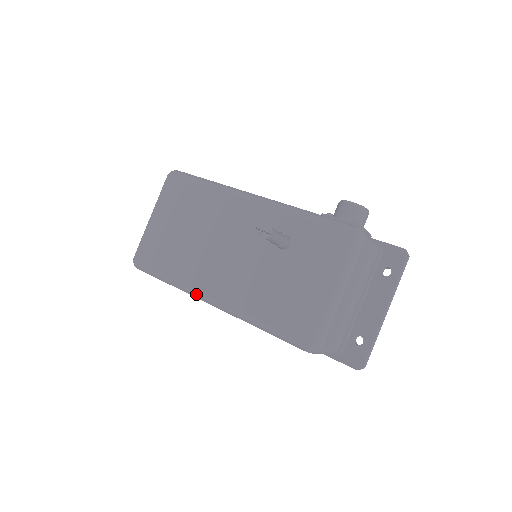
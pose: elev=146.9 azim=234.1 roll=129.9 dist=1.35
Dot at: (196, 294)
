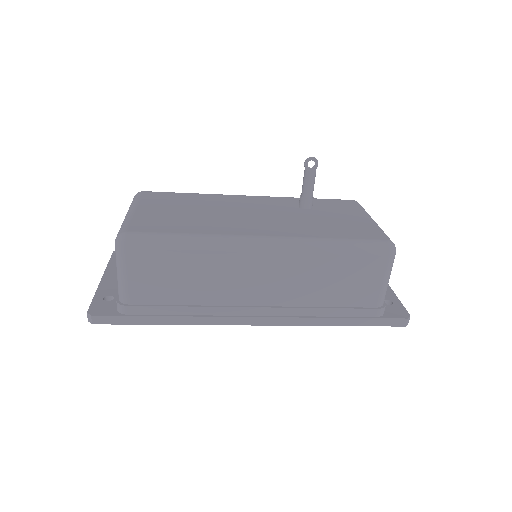
Dot at: (239, 240)
